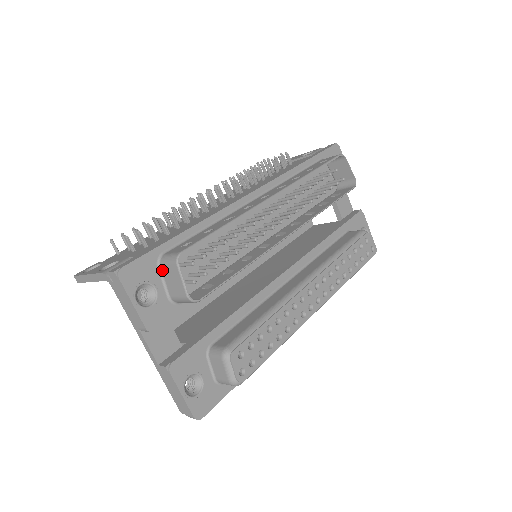
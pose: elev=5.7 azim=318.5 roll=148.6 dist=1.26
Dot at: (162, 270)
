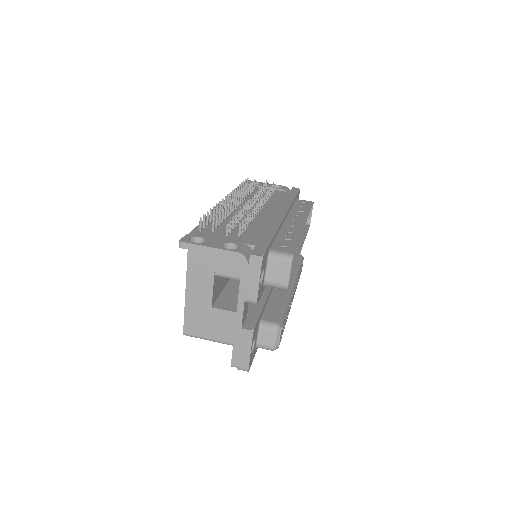
Dot at: (269, 261)
